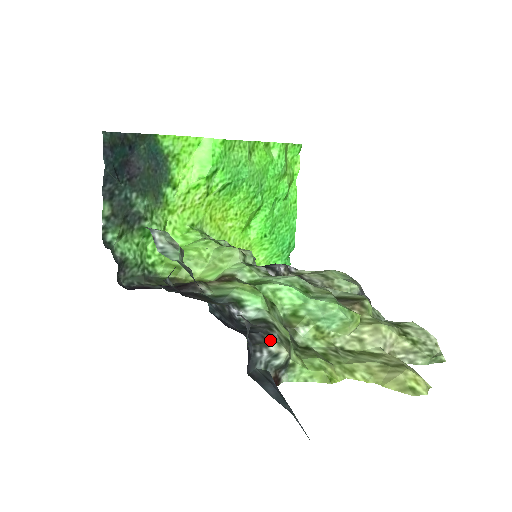
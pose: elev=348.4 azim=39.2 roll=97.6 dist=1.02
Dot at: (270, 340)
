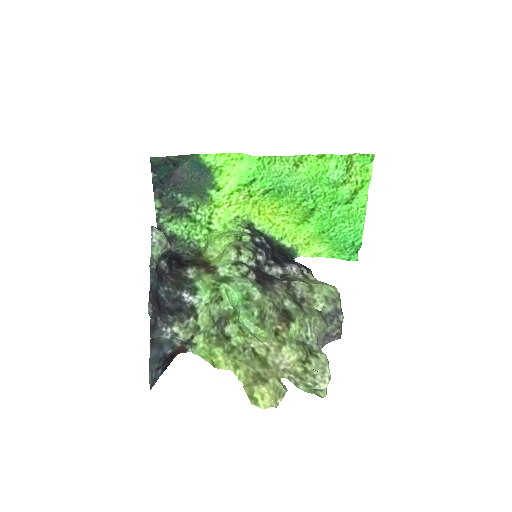
Dot at: (177, 324)
